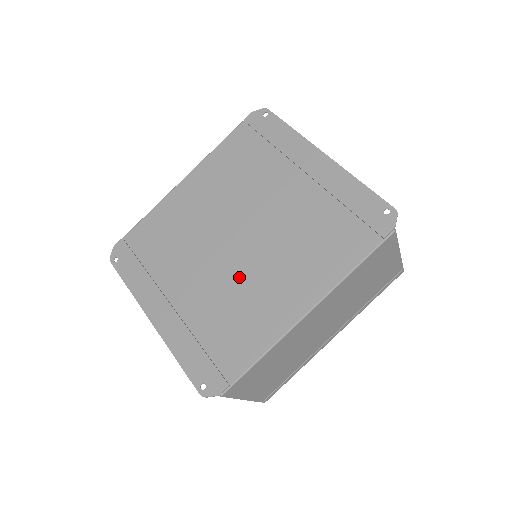
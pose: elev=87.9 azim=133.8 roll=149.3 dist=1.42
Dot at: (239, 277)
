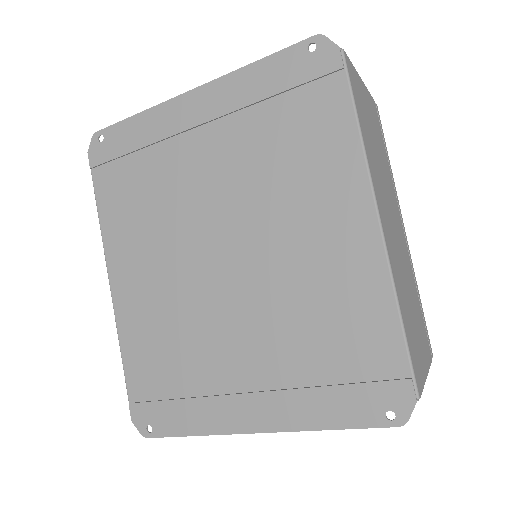
Dot at: (274, 281)
